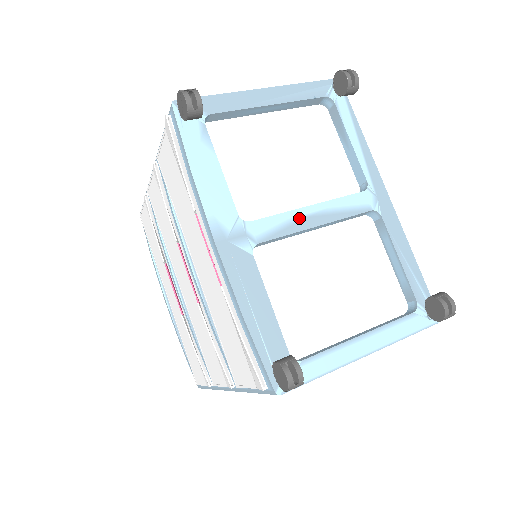
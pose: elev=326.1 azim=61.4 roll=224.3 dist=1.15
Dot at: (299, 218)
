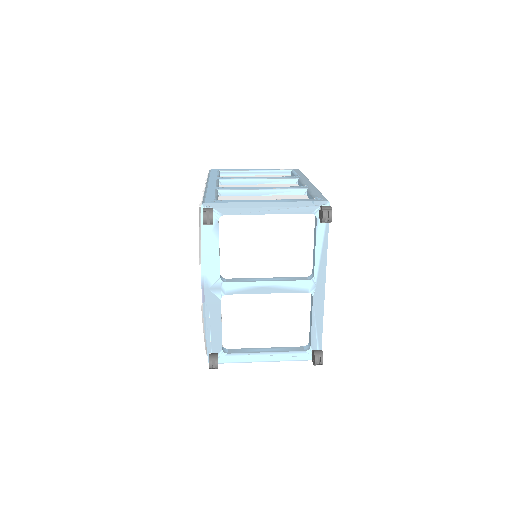
Dot at: (257, 287)
